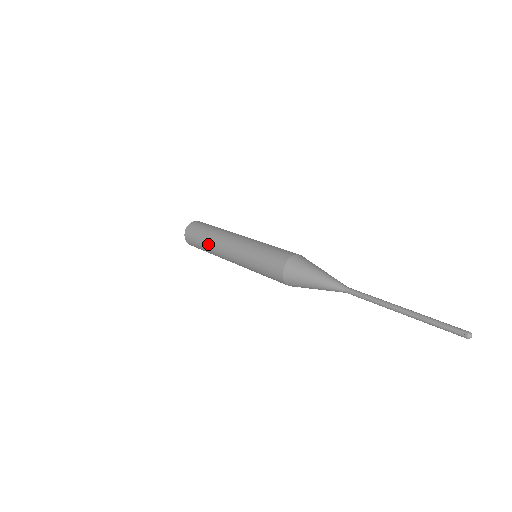
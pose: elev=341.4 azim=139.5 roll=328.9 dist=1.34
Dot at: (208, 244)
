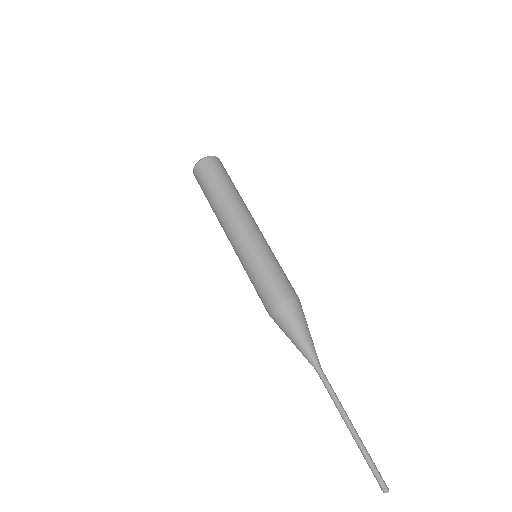
Dot at: occluded
